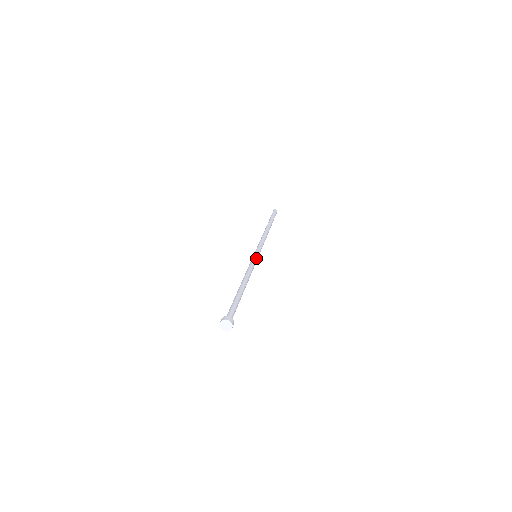
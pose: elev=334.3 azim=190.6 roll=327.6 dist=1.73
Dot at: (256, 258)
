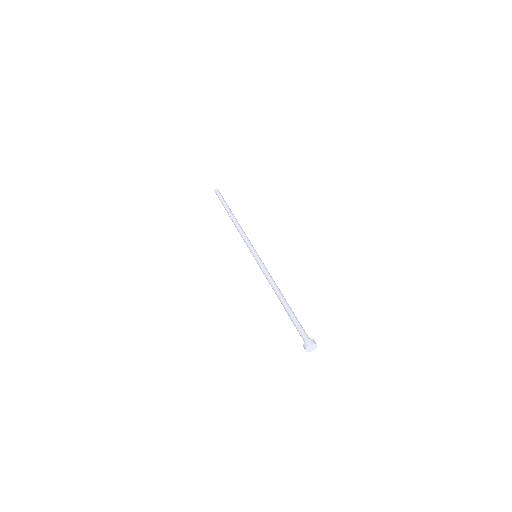
Dot at: (261, 260)
